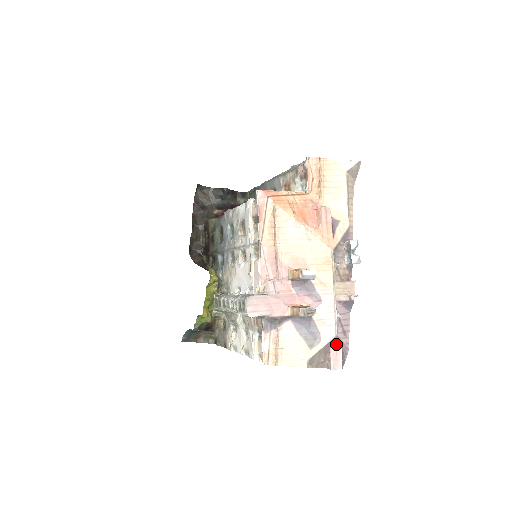
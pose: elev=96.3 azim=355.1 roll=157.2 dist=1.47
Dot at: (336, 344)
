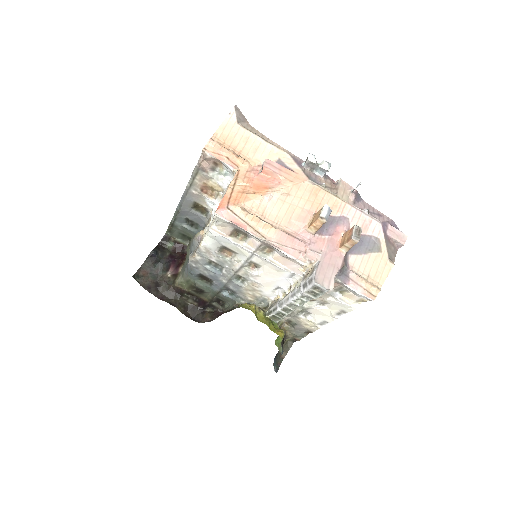
Dot at: (386, 228)
